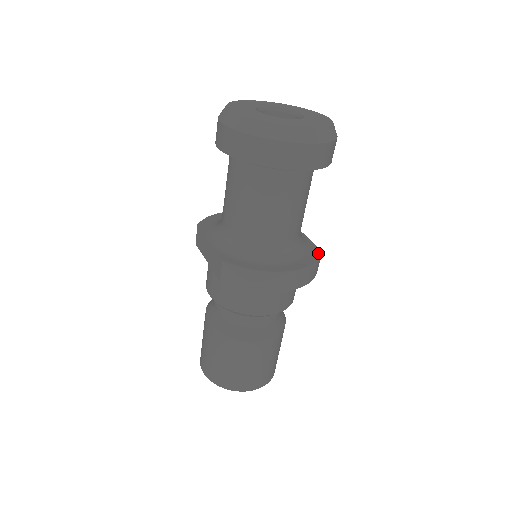
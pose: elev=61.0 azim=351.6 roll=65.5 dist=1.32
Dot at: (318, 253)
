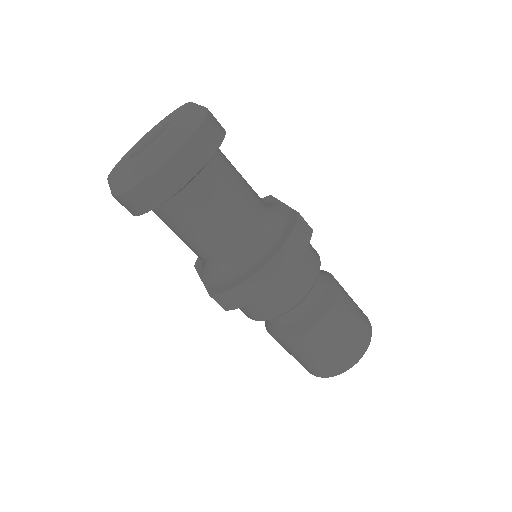
Dot at: (294, 219)
